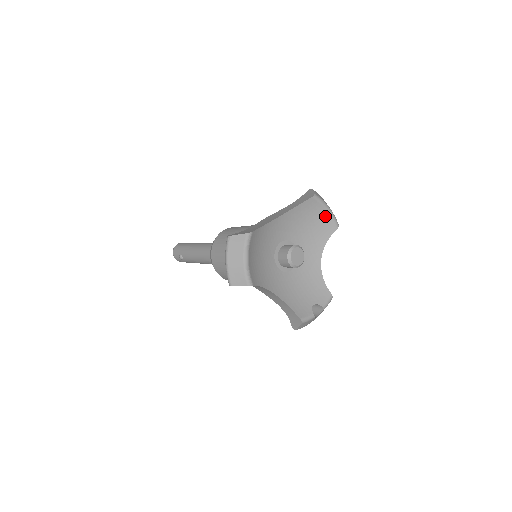
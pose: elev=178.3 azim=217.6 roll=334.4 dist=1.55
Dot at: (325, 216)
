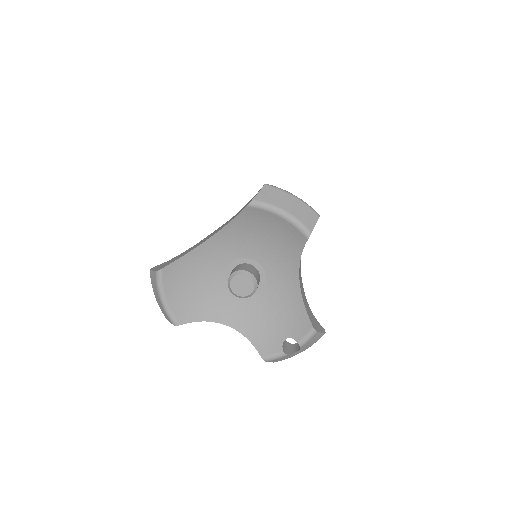
Dot at: (284, 224)
